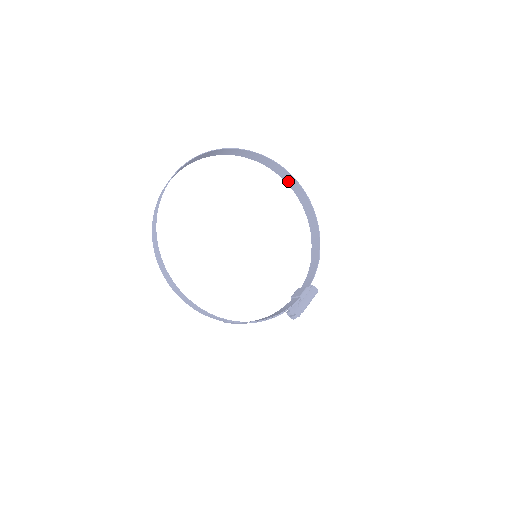
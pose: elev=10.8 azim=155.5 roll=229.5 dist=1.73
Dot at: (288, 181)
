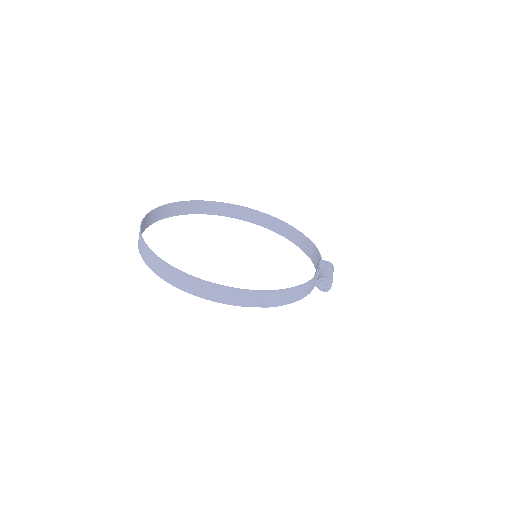
Dot at: (249, 218)
